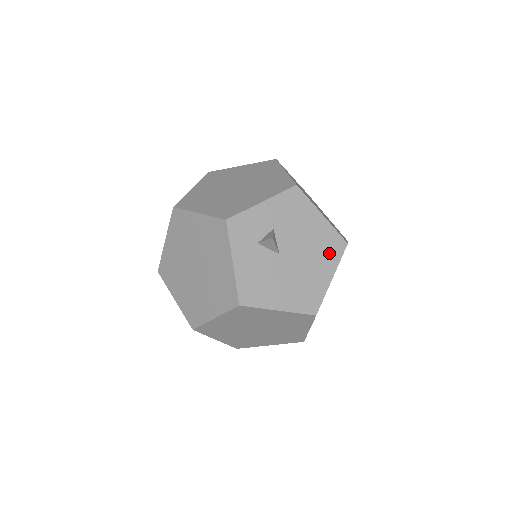
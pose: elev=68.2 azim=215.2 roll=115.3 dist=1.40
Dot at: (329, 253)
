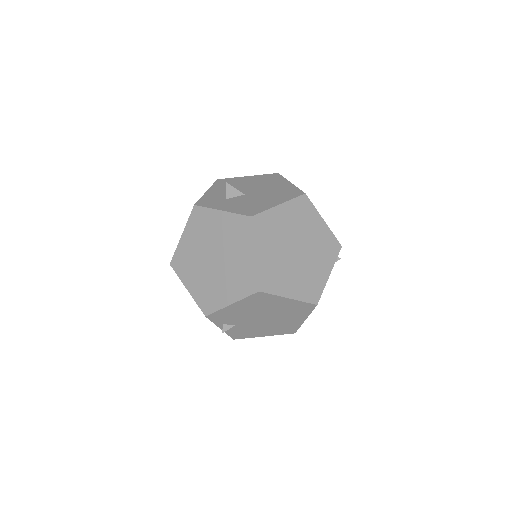
Dot at: (273, 180)
